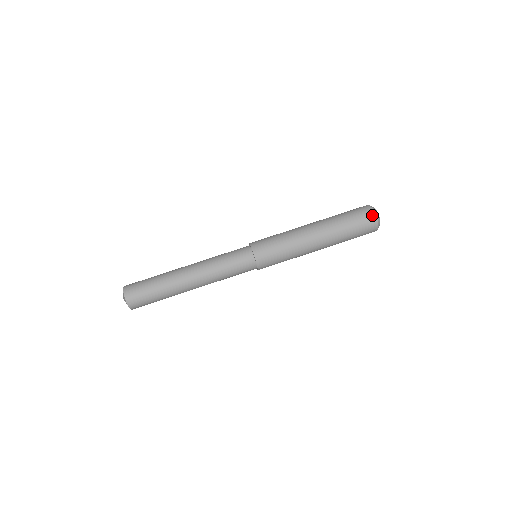
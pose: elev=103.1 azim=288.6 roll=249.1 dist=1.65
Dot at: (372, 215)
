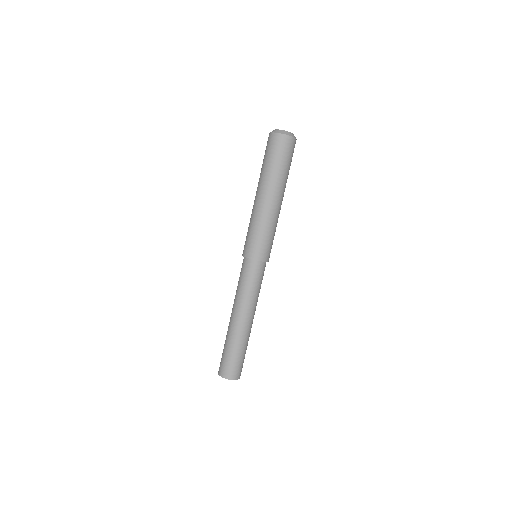
Dot at: (272, 136)
